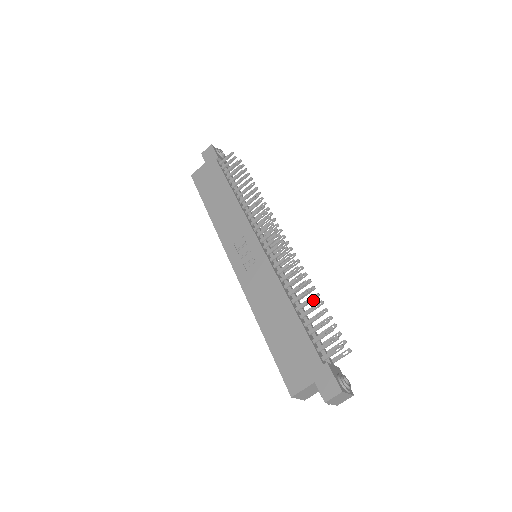
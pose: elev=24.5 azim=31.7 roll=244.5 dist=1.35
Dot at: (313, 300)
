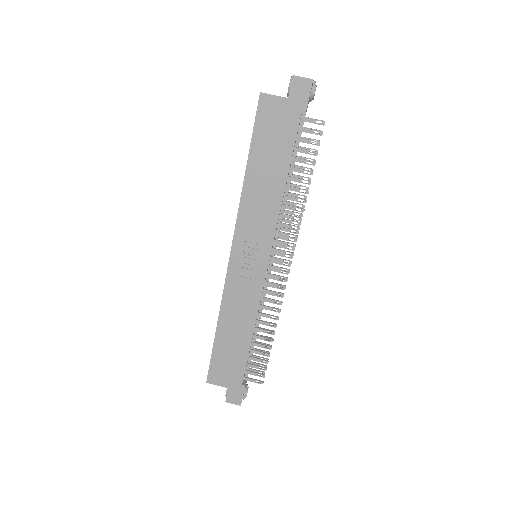
Dot at: occluded
